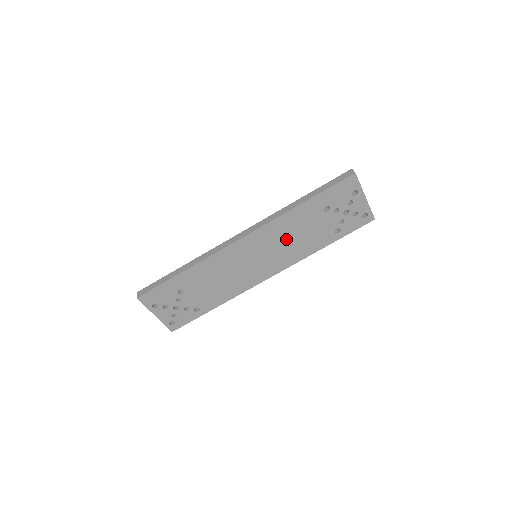
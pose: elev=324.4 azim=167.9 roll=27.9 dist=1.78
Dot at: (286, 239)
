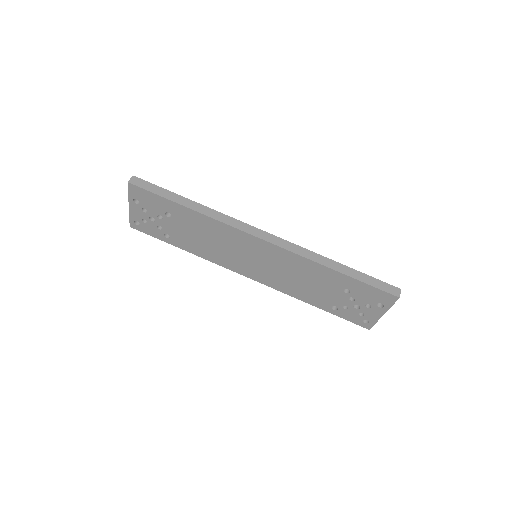
Dot at: (292, 273)
